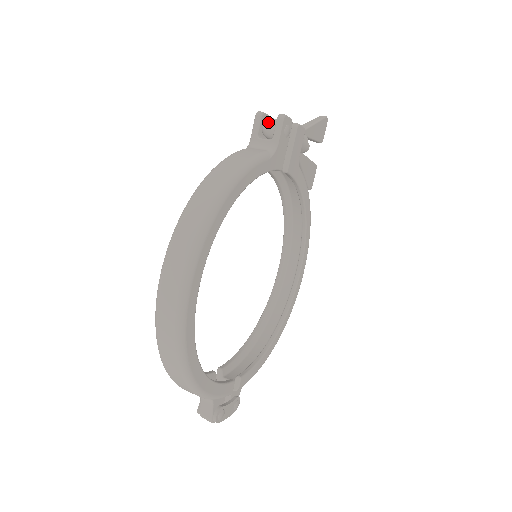
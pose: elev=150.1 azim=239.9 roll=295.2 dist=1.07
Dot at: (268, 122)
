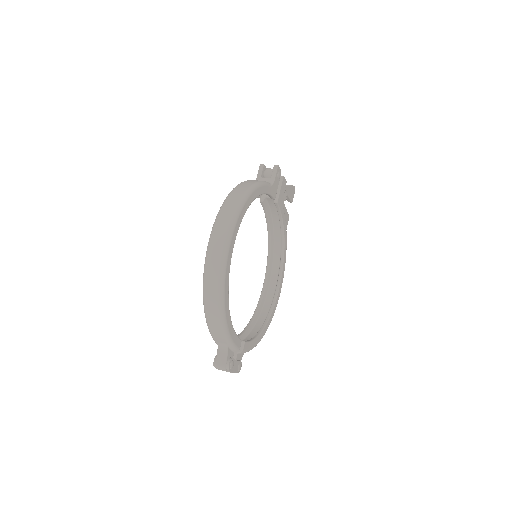
Dot at: (268, 169)
